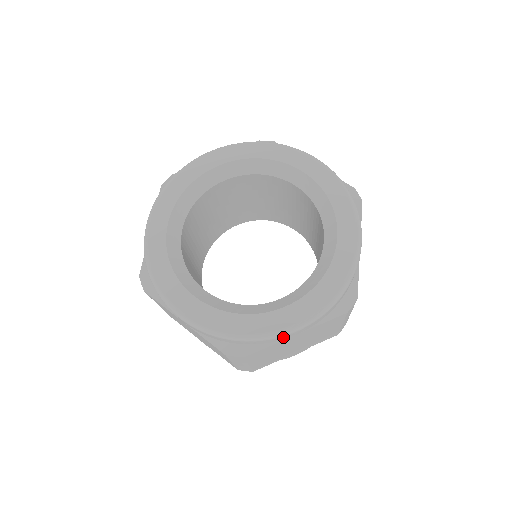
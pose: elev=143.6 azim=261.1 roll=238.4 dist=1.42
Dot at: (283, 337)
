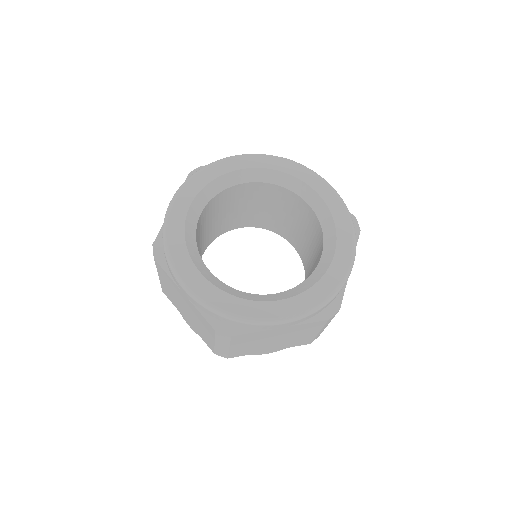
Dot at: (270, 326)
